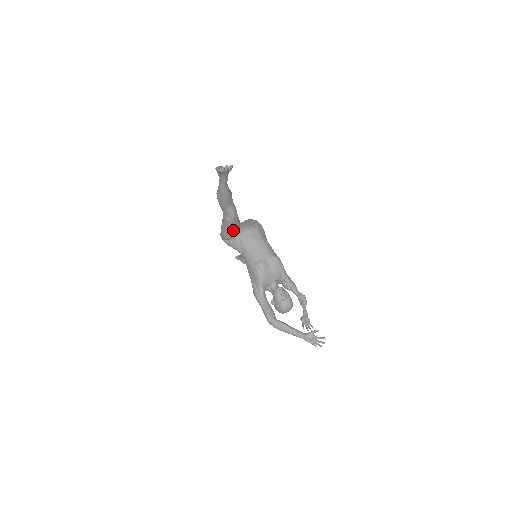
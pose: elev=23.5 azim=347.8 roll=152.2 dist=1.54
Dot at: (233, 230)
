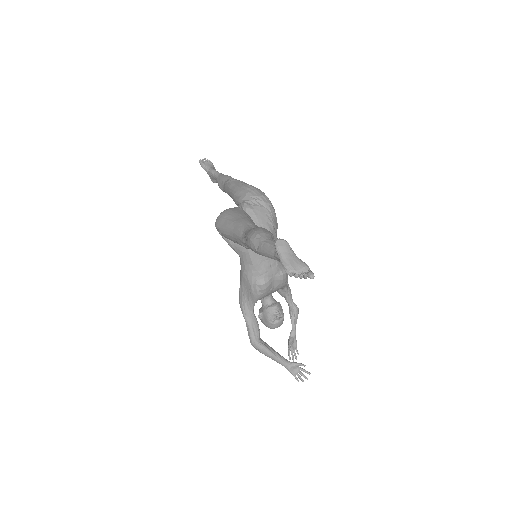
Dot at: occluded
